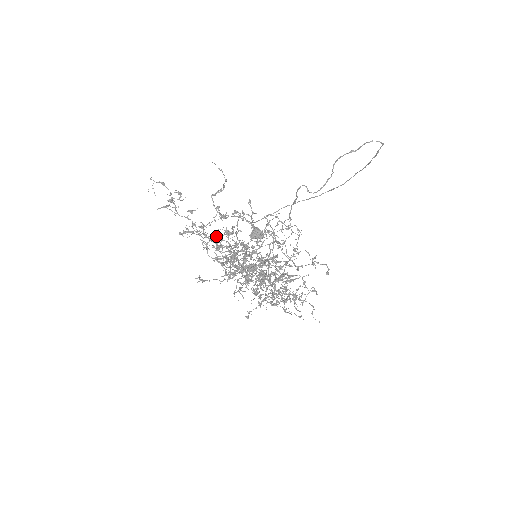
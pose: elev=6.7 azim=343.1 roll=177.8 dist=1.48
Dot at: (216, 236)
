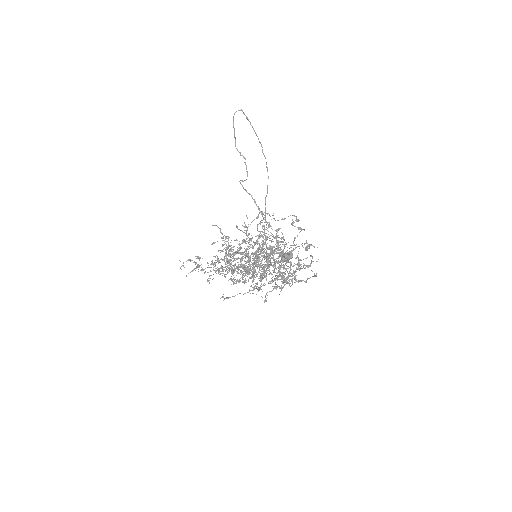
Dot at: occluded
